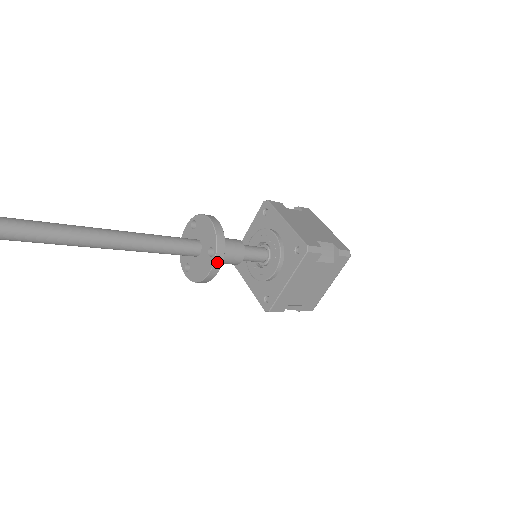
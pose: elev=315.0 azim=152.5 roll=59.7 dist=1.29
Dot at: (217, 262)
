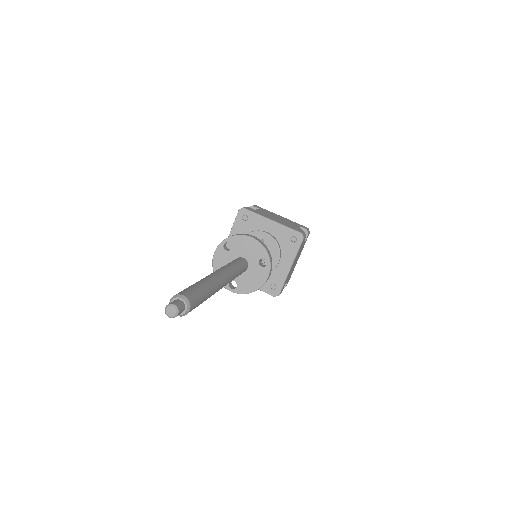
Dot at: (271, 269)
